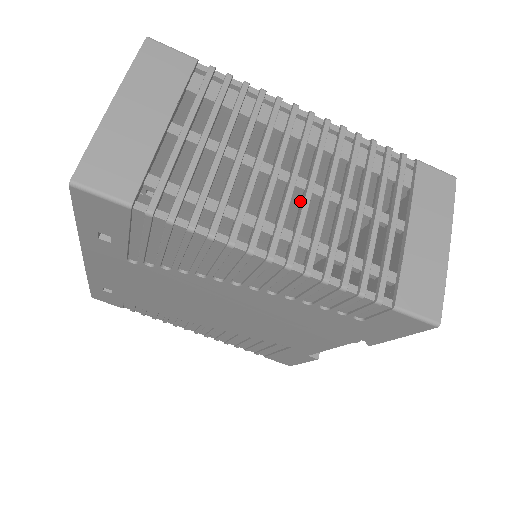
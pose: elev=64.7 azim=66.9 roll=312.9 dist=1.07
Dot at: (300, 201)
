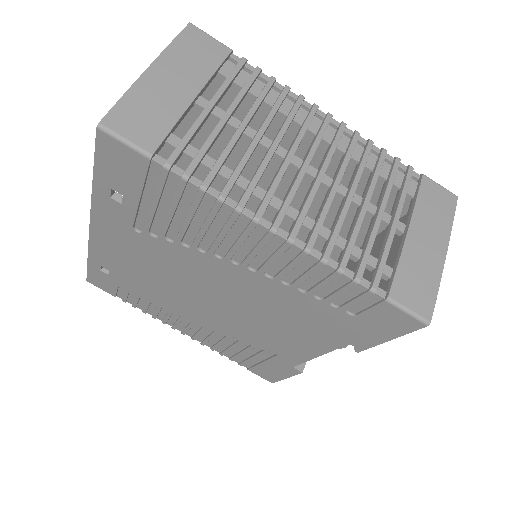
Dot at: occluded
